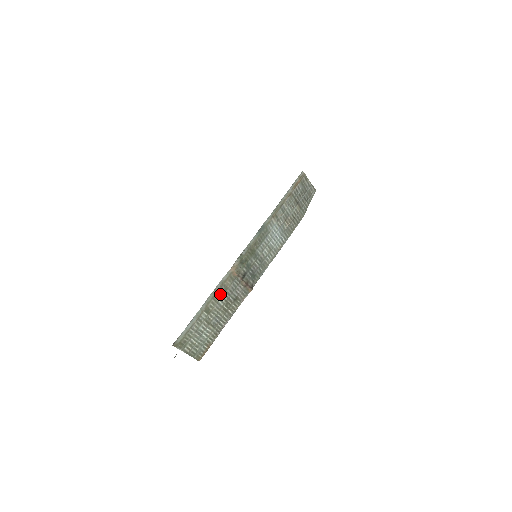
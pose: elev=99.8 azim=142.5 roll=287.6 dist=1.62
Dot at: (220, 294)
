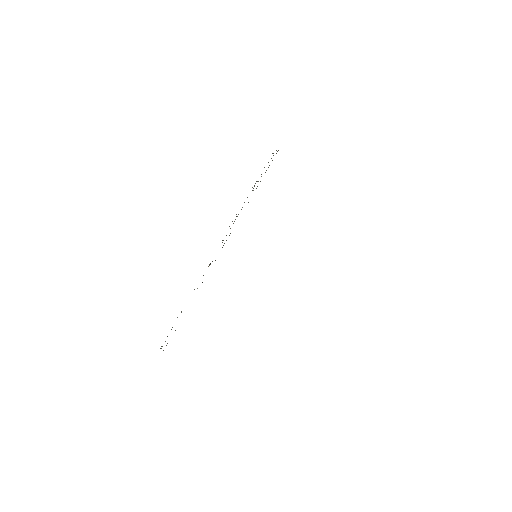
Dot at: occluded
